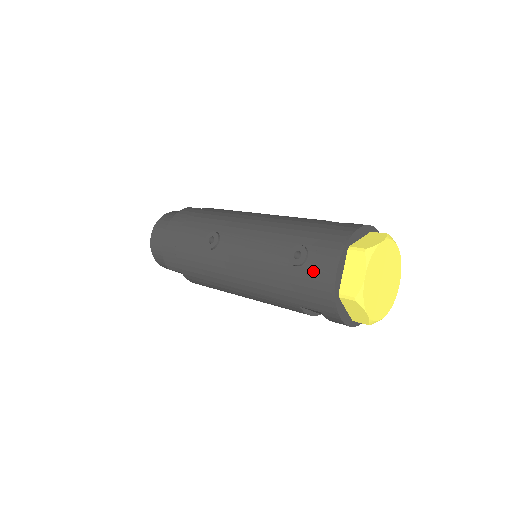
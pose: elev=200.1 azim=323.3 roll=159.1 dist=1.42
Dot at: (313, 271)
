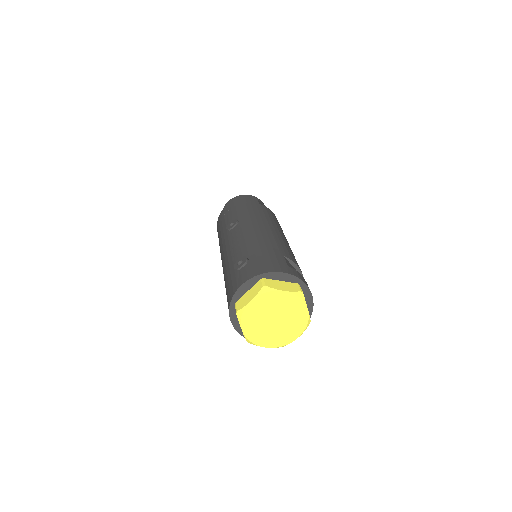
Dot at: (236, 278)
